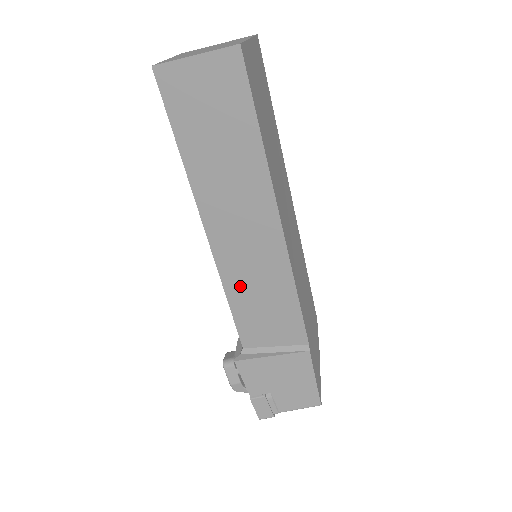
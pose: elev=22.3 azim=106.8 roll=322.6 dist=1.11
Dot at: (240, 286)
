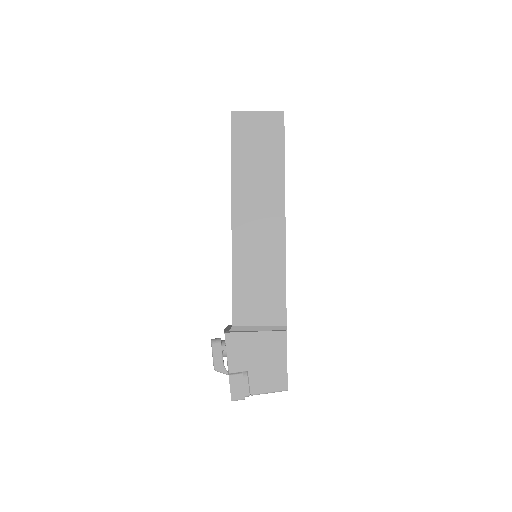
Dot at: (245, 266)
